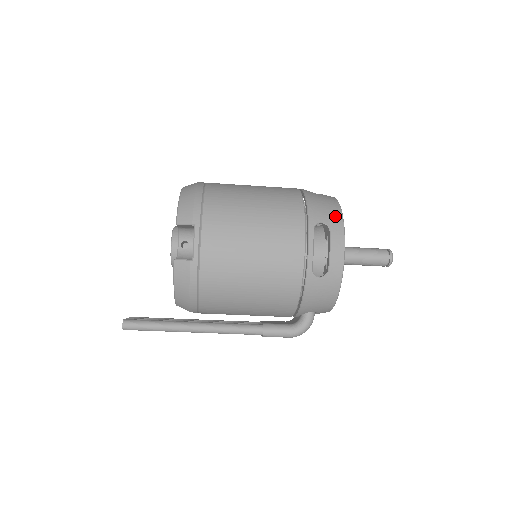
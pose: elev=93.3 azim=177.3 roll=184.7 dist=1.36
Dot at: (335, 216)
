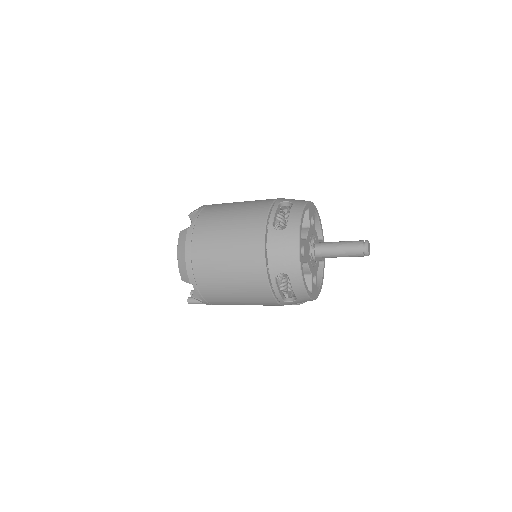
Dot at: (292, 264)
